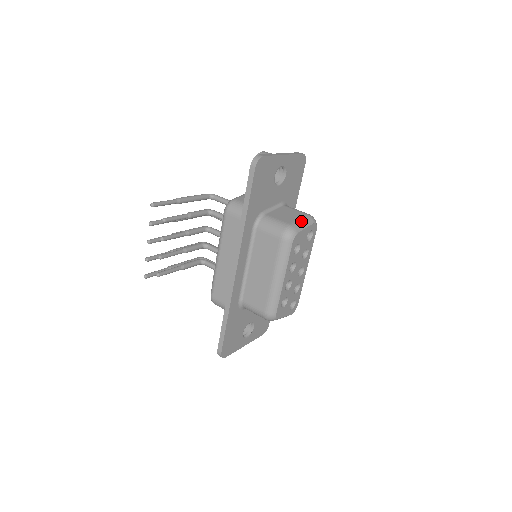
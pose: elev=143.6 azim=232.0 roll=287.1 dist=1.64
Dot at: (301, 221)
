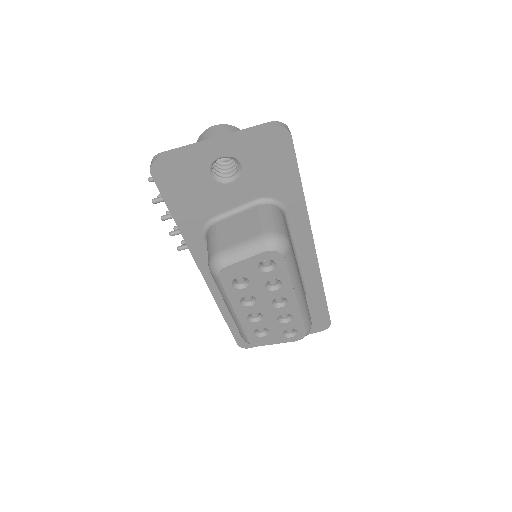
Dot at: (241, 247)
